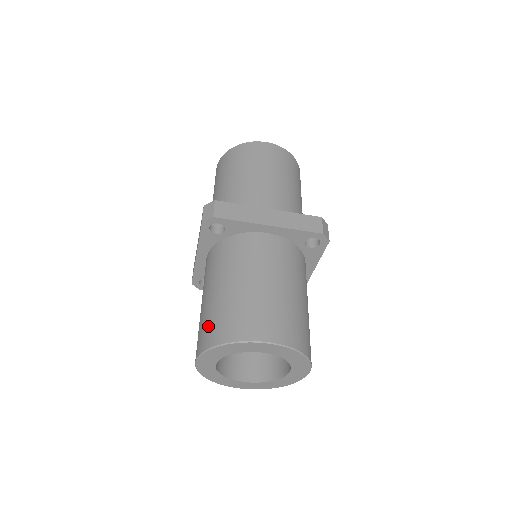
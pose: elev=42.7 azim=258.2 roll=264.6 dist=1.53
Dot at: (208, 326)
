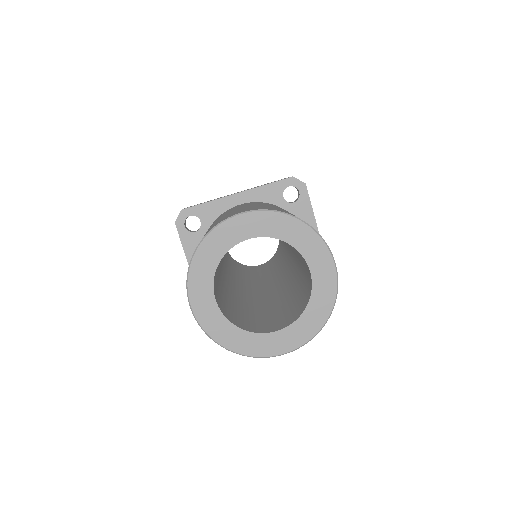
Dot at: occluded
